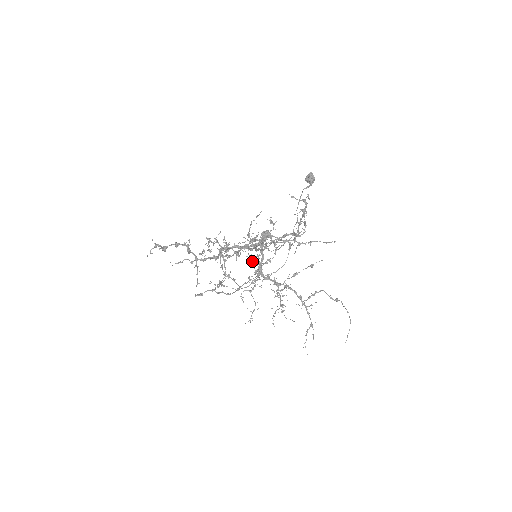
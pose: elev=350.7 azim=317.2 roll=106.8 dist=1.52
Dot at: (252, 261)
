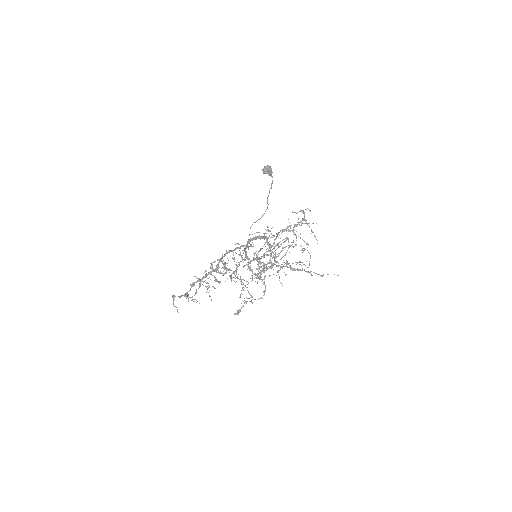
Dot at: occluded
